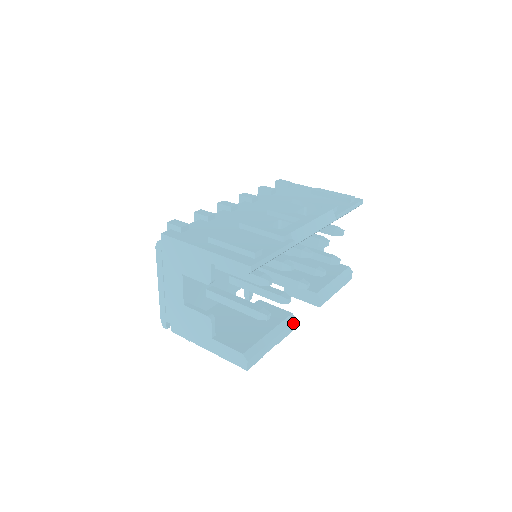
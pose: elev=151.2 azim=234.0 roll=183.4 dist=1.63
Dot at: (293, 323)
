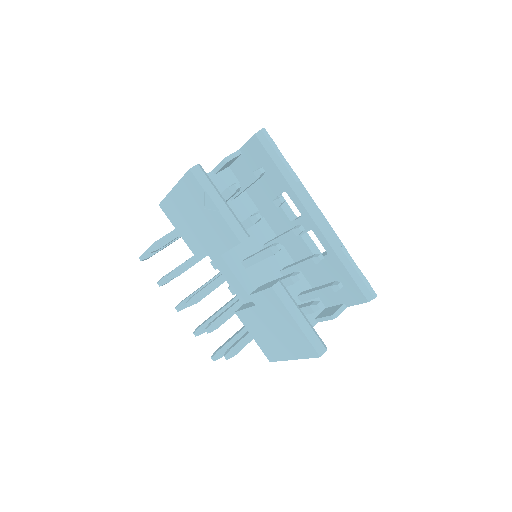
Dot at: (244, 233)
